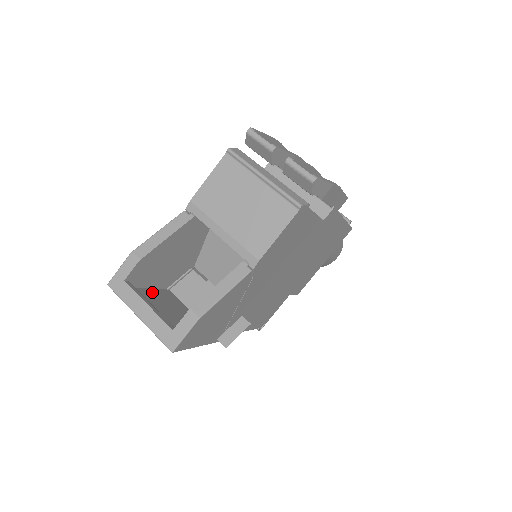
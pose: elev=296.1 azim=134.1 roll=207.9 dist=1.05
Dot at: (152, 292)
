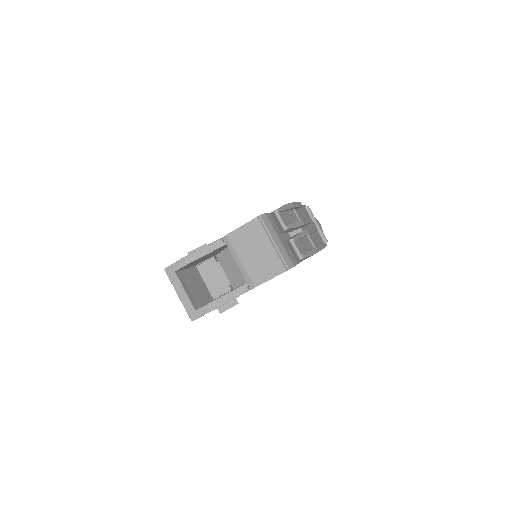
Dot at: (187, 272)
